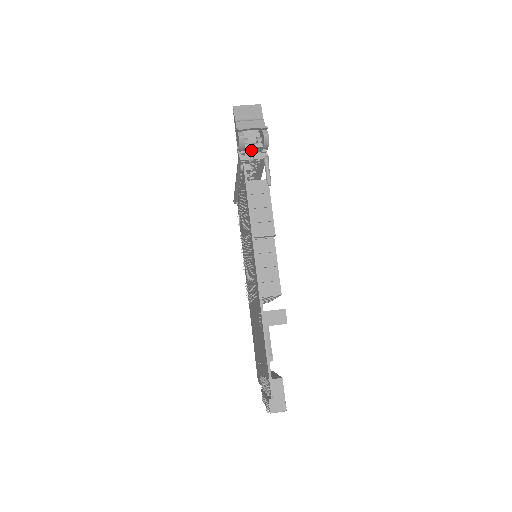
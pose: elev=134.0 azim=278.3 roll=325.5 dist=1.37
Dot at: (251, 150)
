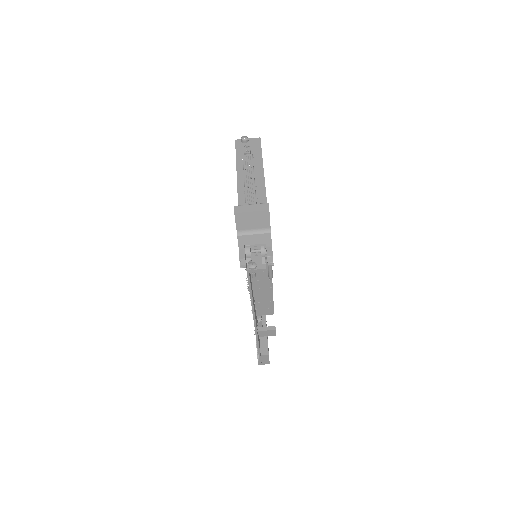
Dot at: (253, 271)
